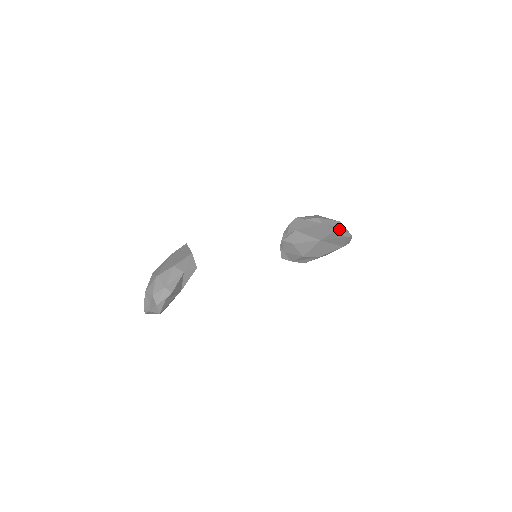
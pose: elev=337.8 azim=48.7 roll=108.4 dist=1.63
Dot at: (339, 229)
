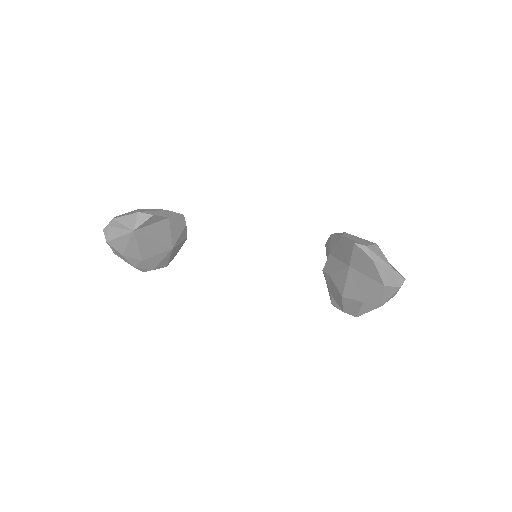
Dot at: (360, 244)
